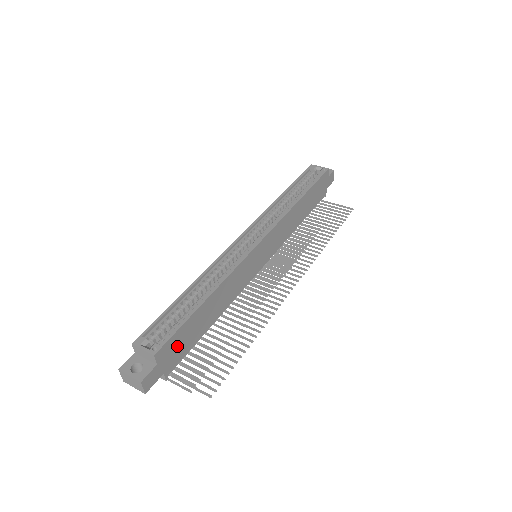
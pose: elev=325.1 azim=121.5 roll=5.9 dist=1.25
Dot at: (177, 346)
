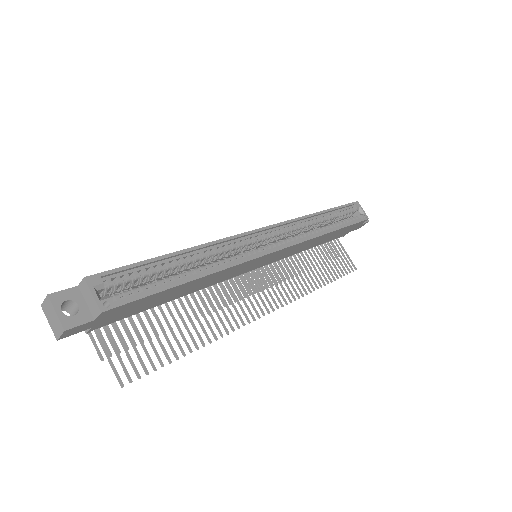
Dot at: (127, 309)
